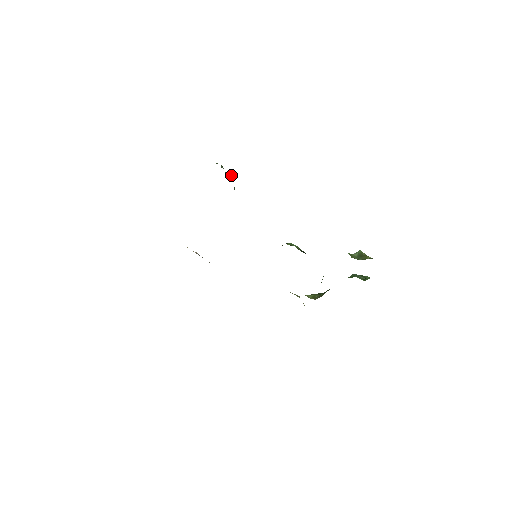
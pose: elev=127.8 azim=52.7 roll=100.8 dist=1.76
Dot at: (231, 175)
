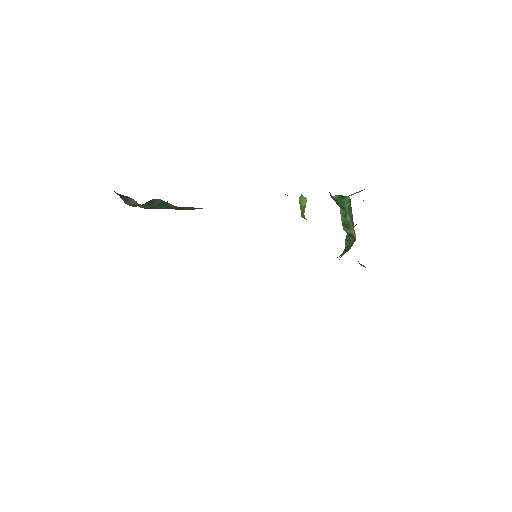
Dot at: occluded
